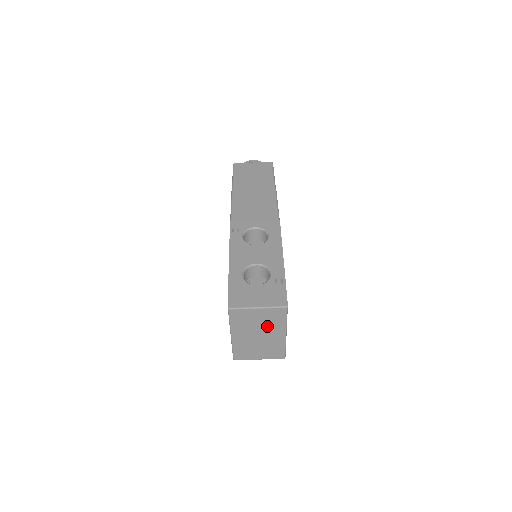
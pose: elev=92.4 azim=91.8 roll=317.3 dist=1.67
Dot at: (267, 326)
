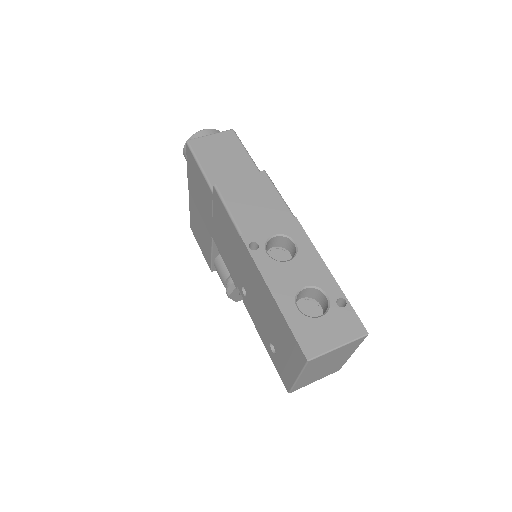
Dot at: (339, 356)
